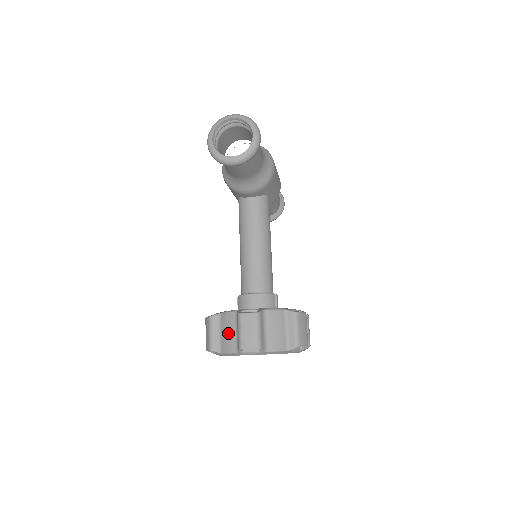
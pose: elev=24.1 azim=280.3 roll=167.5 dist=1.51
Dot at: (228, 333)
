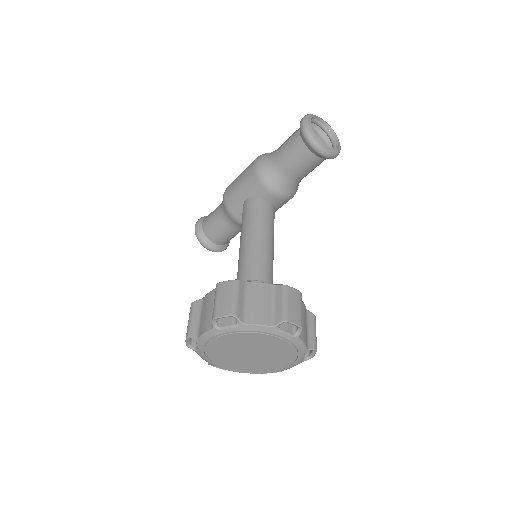
Dot at: (260, 303)
